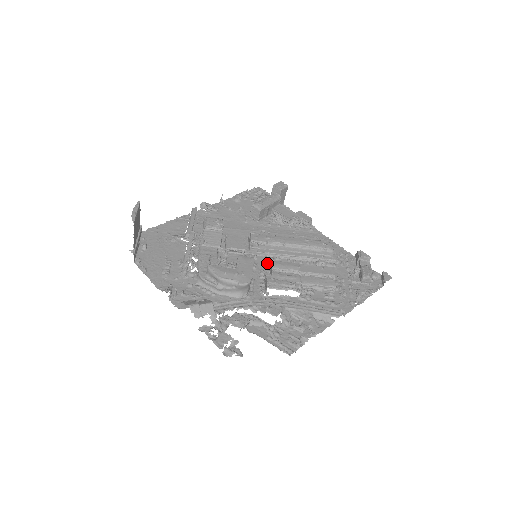
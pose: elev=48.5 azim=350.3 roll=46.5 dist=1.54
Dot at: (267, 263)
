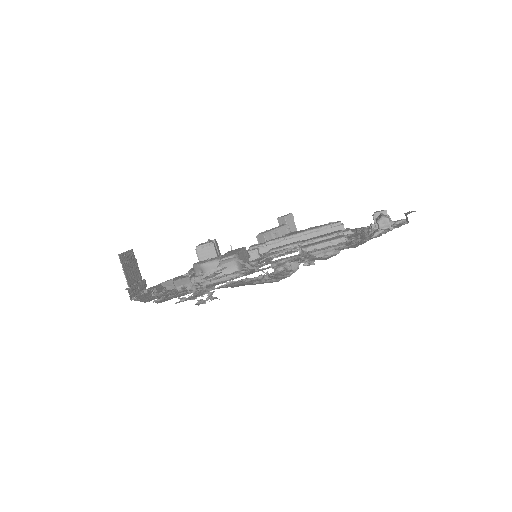
Dot at: occluded
